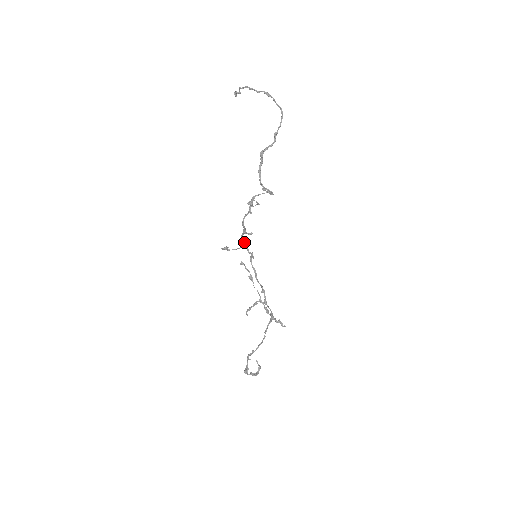
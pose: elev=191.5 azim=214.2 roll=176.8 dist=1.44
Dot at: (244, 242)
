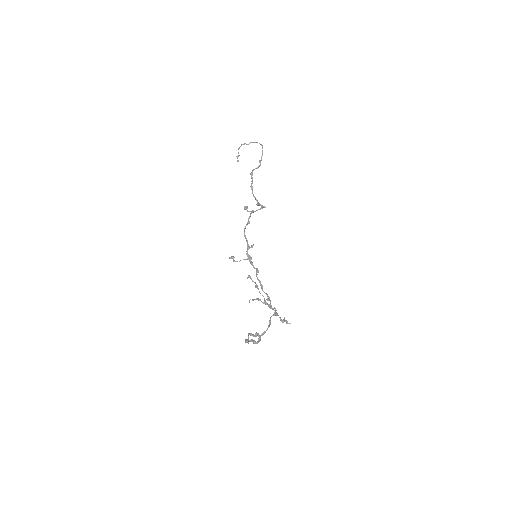
Dot at: occluded
